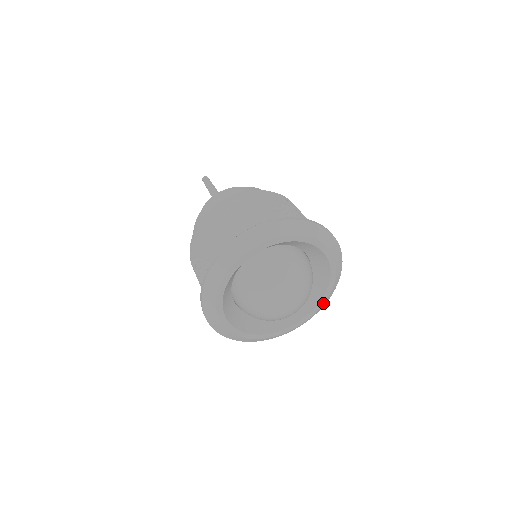
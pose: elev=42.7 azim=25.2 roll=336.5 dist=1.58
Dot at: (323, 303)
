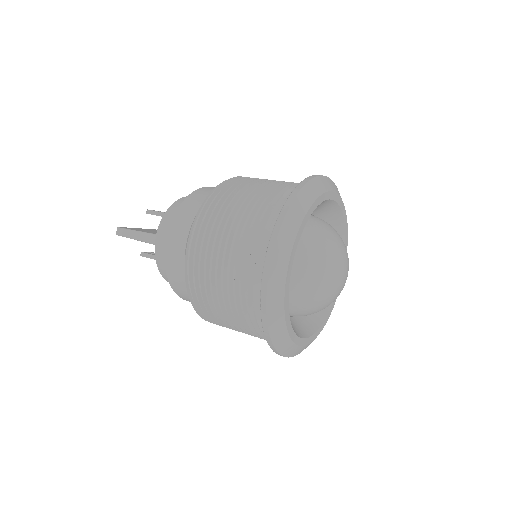
Dot at: (347, 235)
